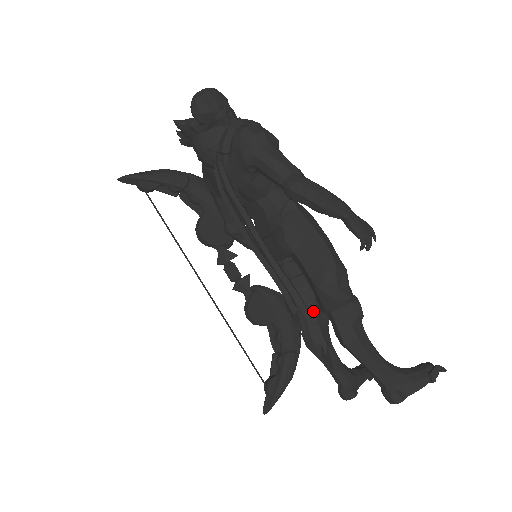
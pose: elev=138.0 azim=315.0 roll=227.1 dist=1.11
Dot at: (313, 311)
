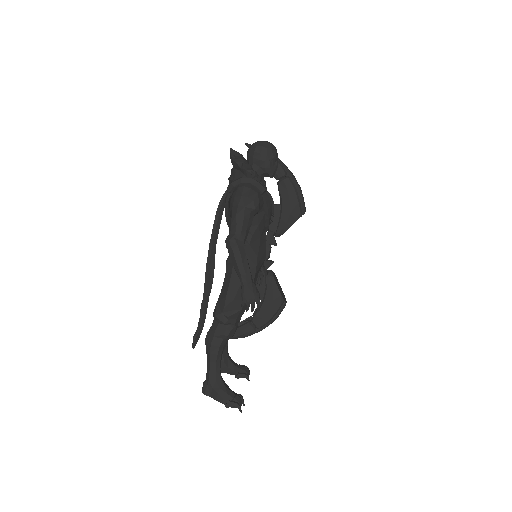
Dot at: occluded
